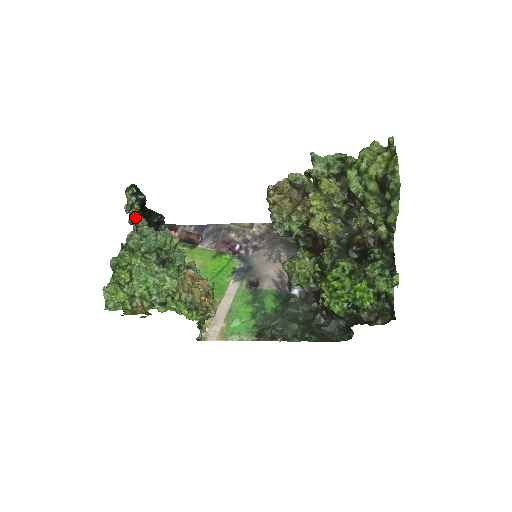
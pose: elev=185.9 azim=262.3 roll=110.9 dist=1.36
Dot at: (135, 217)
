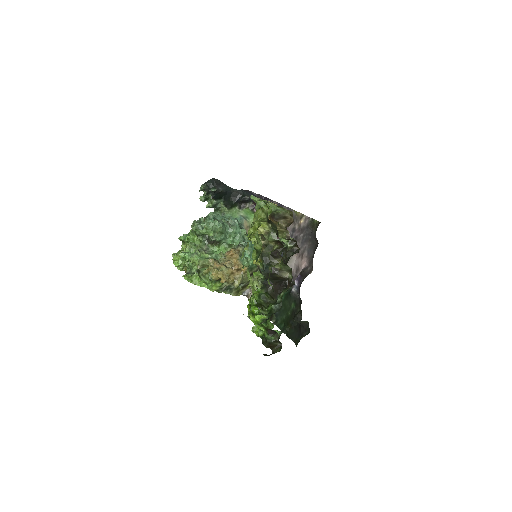
Dot at: (212, 203)
